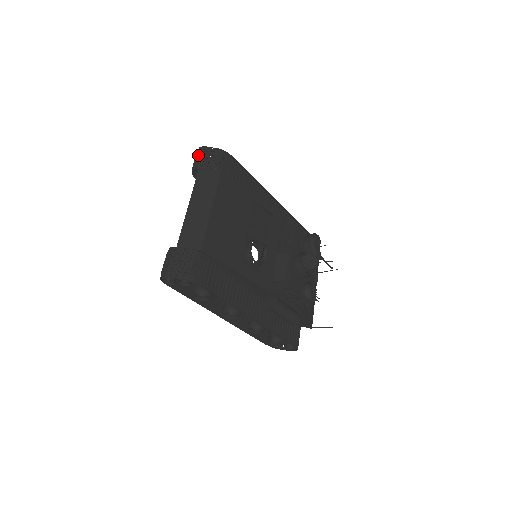
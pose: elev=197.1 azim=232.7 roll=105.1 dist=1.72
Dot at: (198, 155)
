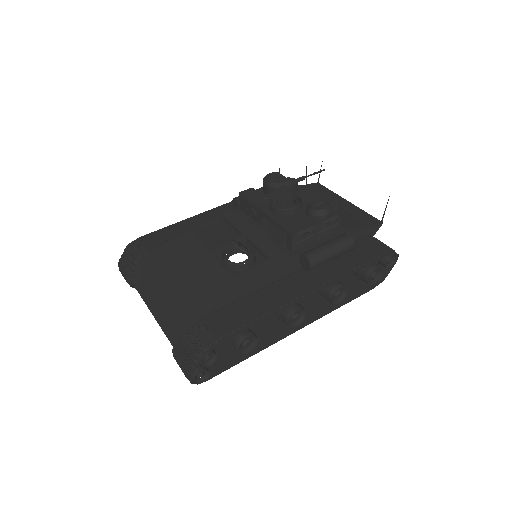
Dot at: (122, 273)
